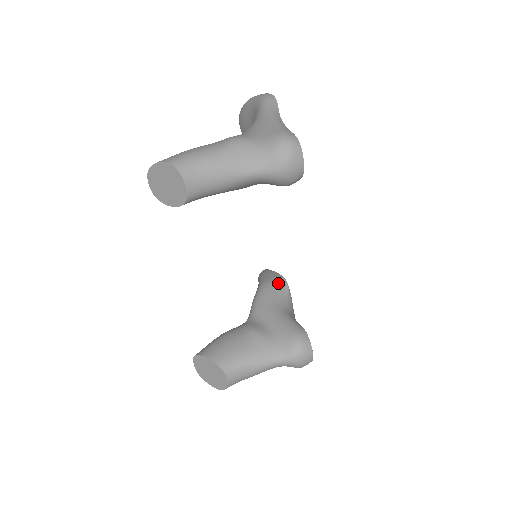
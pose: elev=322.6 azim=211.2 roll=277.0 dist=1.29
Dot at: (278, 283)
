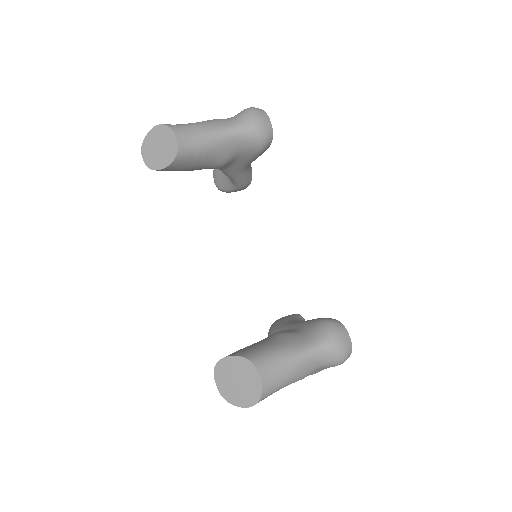
Dot at: (289, 315)
